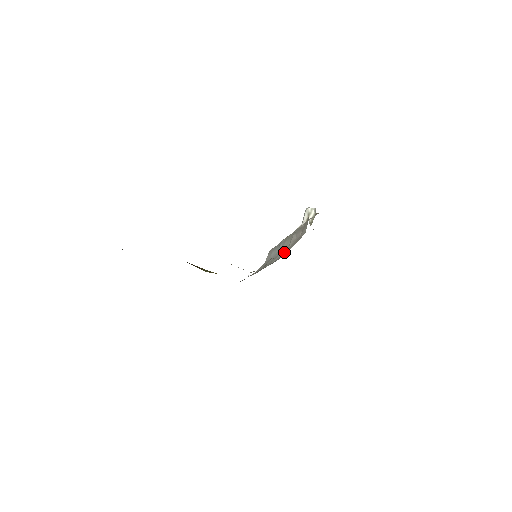
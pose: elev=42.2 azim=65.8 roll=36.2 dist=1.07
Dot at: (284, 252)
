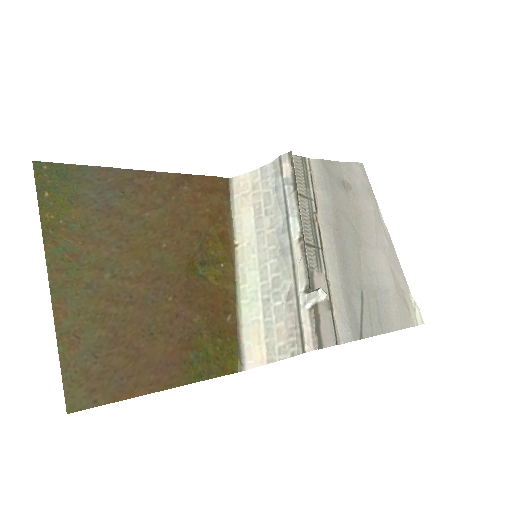
Dot at: (278, 314)
